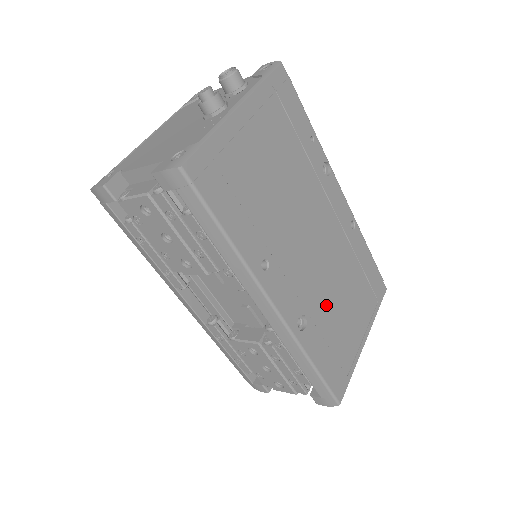
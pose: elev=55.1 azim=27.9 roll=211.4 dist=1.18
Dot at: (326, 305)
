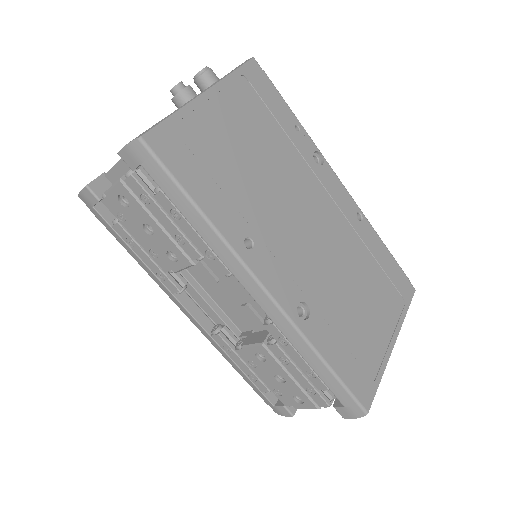
Dot at: (334, 296)
